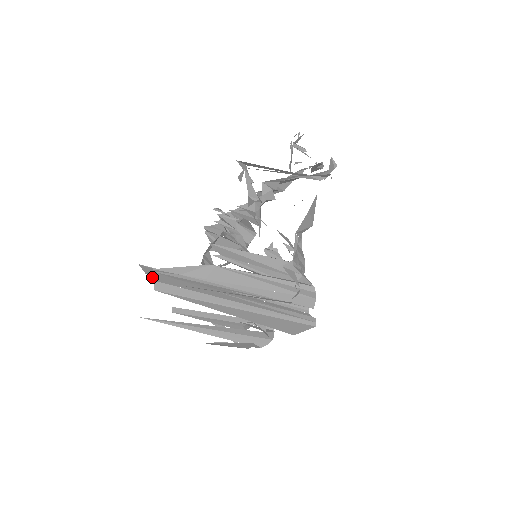
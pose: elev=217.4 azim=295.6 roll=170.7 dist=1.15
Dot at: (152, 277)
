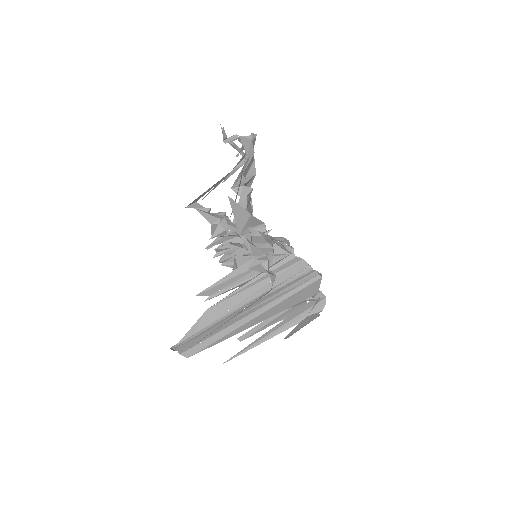
Dot at: (178, 352)
